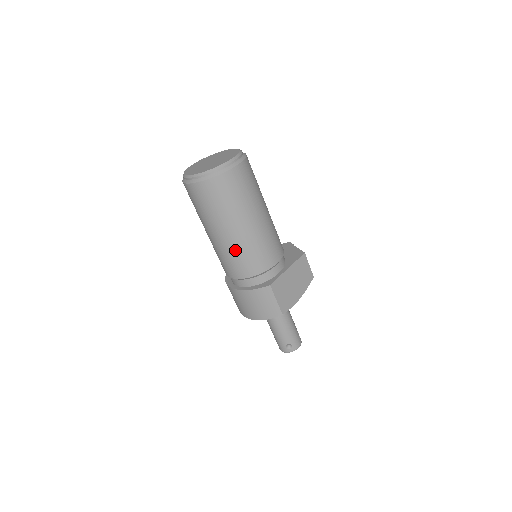
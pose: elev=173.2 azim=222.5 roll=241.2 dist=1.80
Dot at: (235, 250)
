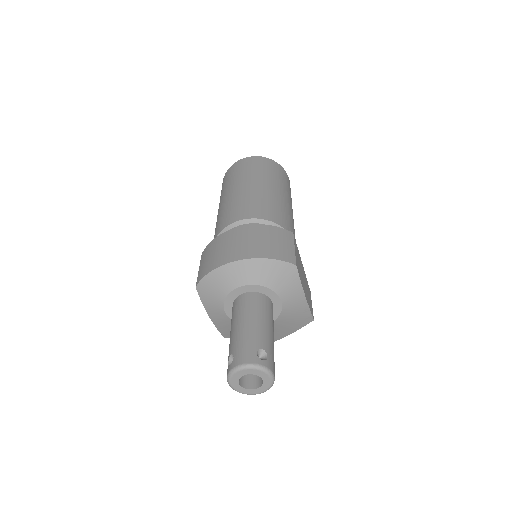
Dot at: (265, 197)
